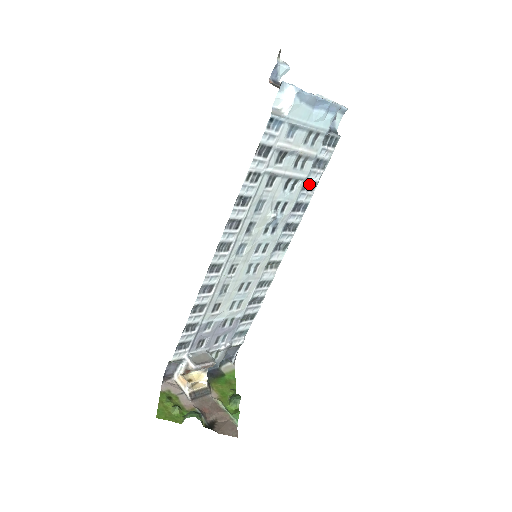
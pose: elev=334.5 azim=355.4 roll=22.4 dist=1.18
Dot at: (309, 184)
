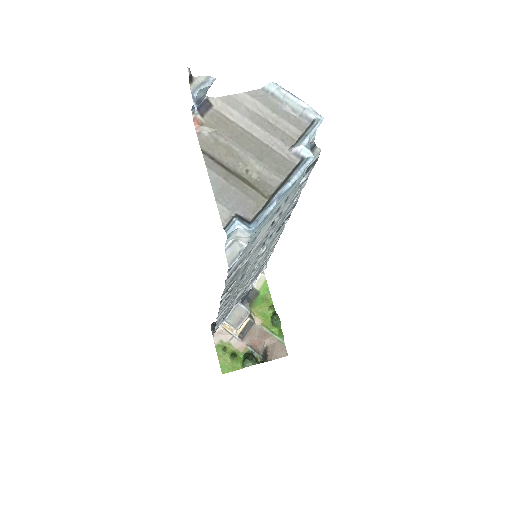
Dot at: occluded
